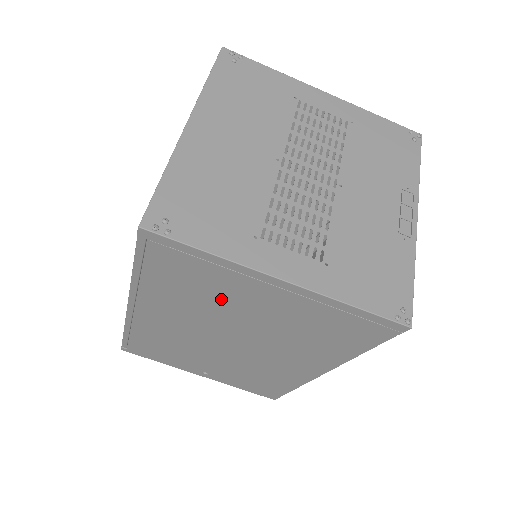
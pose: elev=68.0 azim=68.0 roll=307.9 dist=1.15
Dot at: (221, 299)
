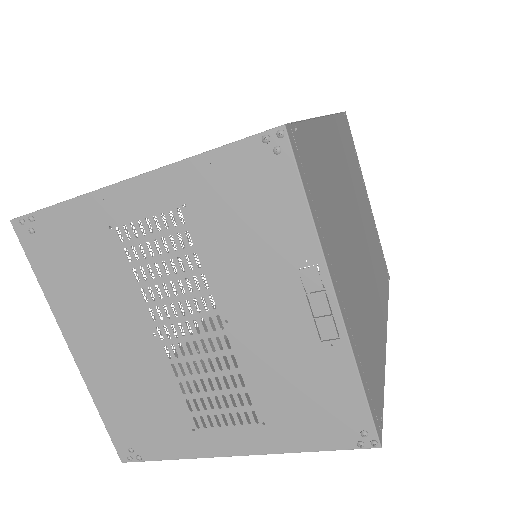
Dot at: occluded
